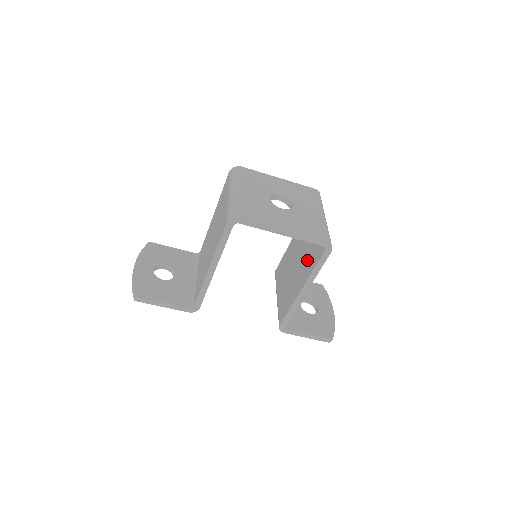
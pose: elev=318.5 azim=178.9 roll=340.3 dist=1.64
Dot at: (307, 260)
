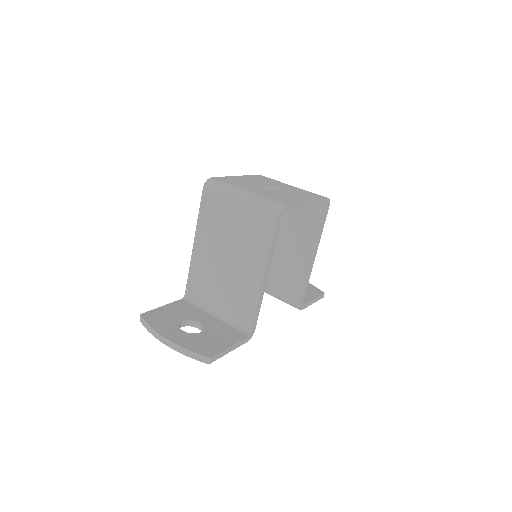
Dot at: (300, 231)
